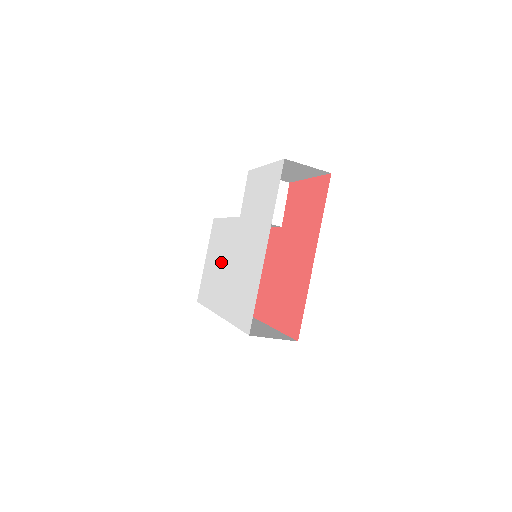
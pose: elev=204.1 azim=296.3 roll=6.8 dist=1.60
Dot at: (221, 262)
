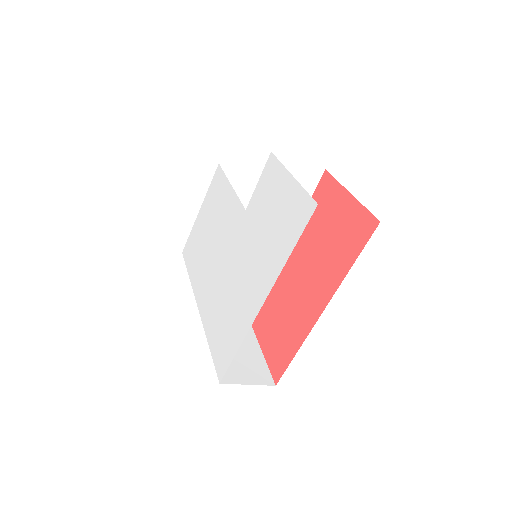
Dot at: (213, 242)
